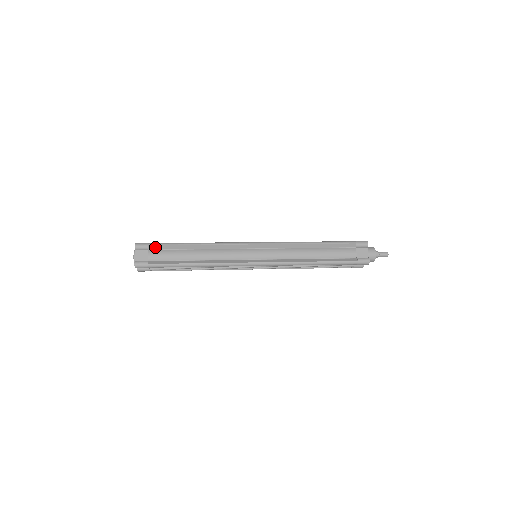
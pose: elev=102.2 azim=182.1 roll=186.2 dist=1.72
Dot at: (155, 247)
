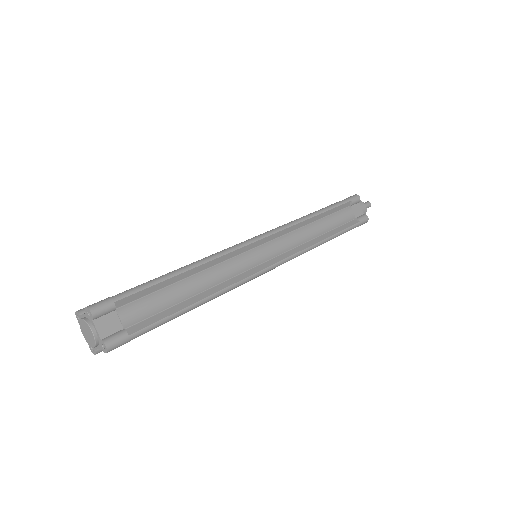
Dot at: (125, 300)
